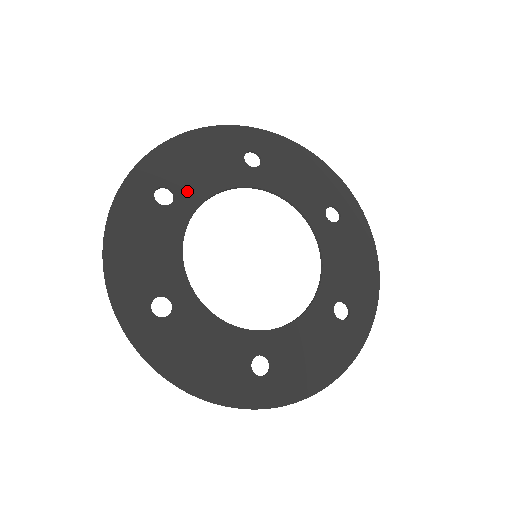
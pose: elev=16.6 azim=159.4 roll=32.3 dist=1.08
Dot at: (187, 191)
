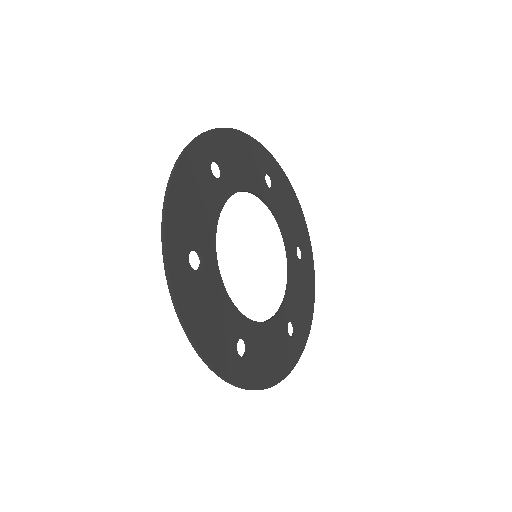
Dot at: (203, 241)
